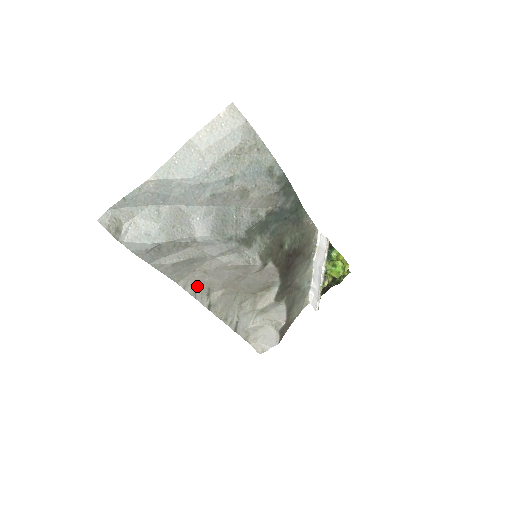
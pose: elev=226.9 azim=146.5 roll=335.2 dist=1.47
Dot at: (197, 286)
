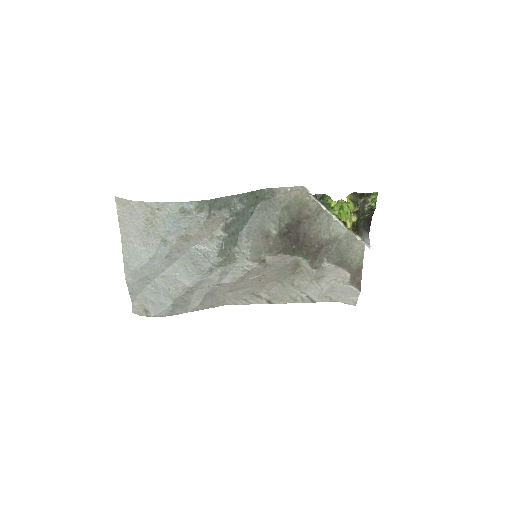
Dot at: (242, 298)
